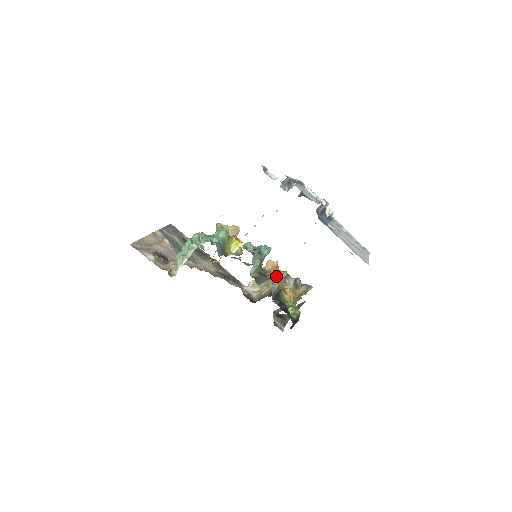
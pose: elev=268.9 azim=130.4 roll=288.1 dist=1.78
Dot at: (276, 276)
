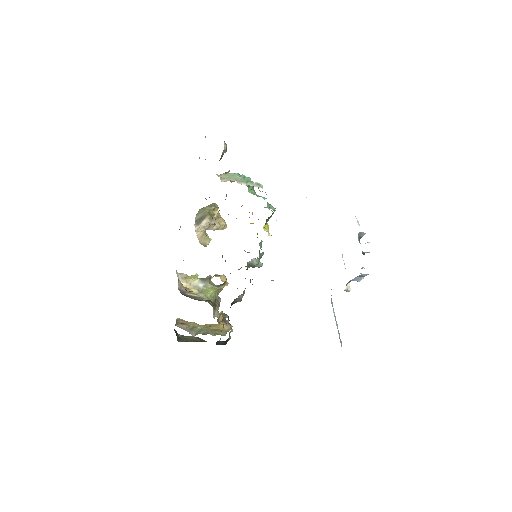
Dot at: (216, 293)
